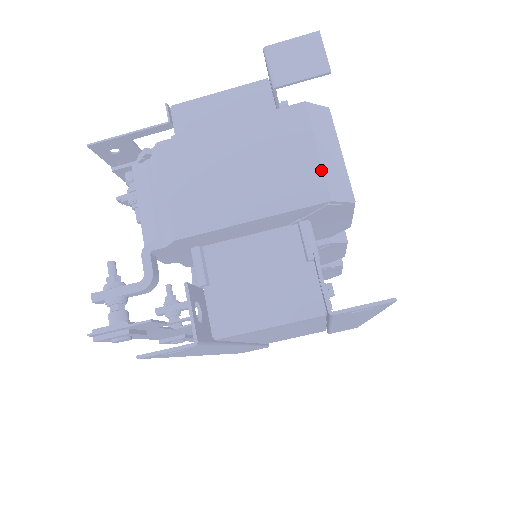
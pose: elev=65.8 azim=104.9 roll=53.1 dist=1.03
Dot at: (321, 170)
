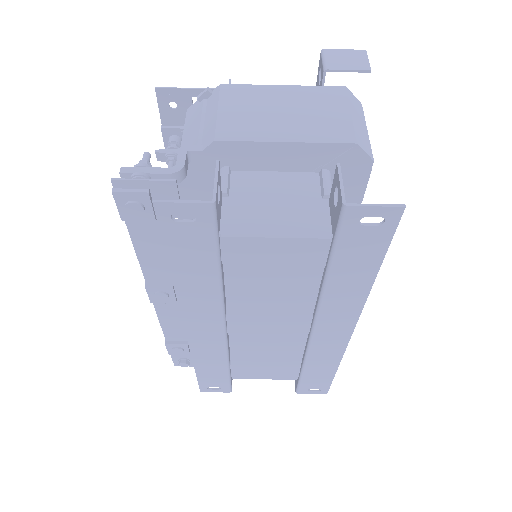
Dot at: (352, 124)
